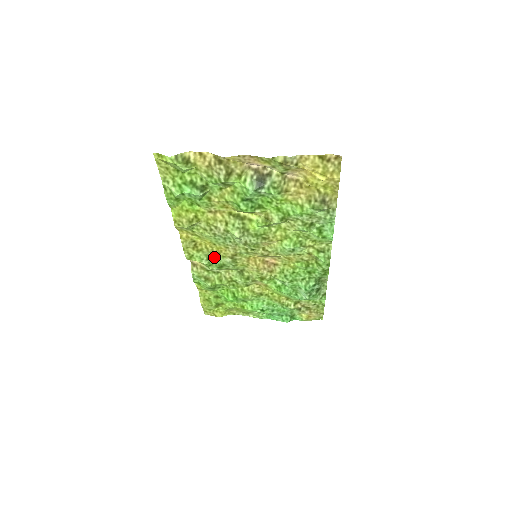
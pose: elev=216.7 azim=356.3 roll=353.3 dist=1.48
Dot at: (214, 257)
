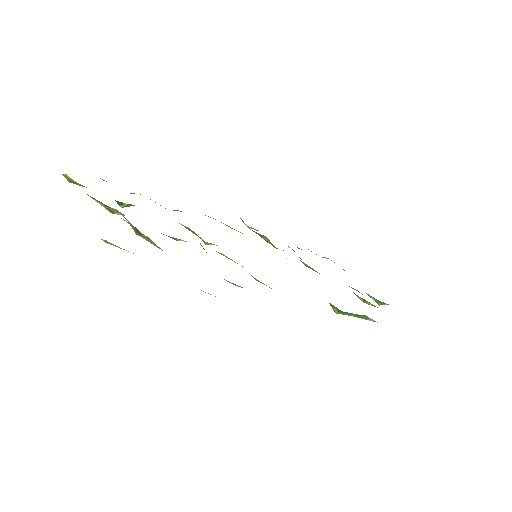
Dot at: occluded
